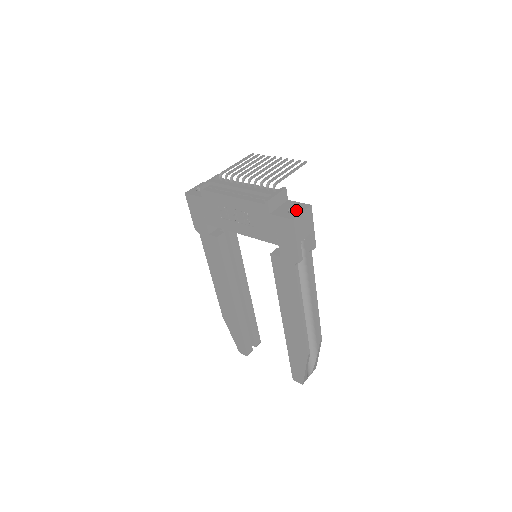
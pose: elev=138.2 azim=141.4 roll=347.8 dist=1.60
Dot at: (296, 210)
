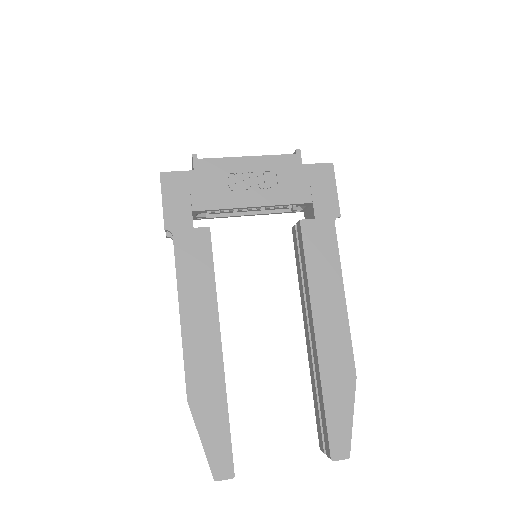
Dot at: occluded
